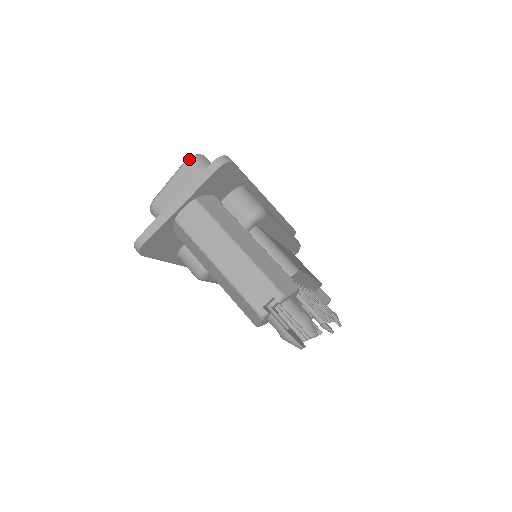
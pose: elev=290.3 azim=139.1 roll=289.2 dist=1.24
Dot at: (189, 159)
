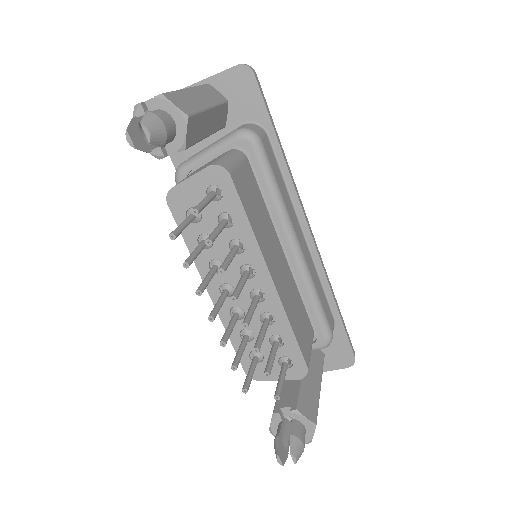
Dot at: occluded
